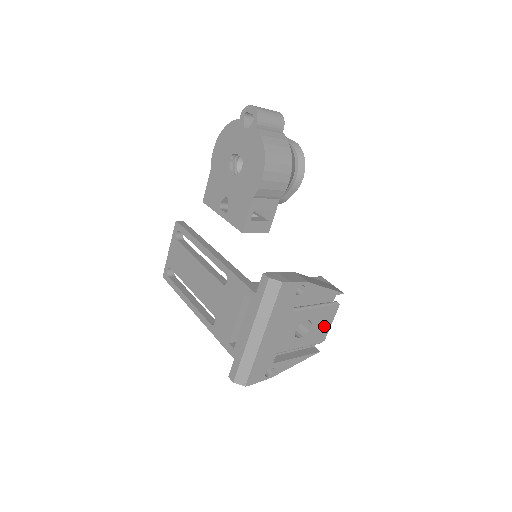
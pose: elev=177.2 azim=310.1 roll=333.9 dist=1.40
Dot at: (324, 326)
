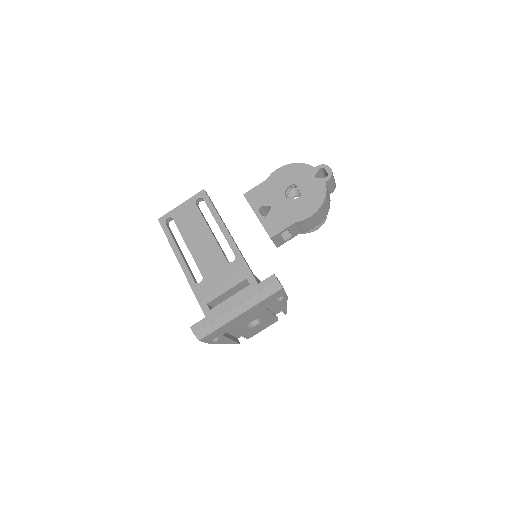
Dot at: (260, 329)
